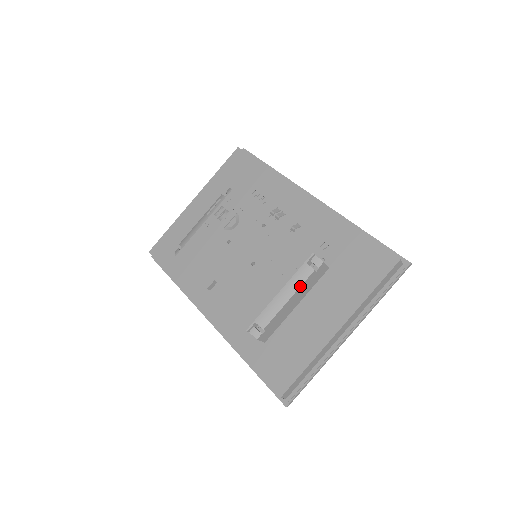
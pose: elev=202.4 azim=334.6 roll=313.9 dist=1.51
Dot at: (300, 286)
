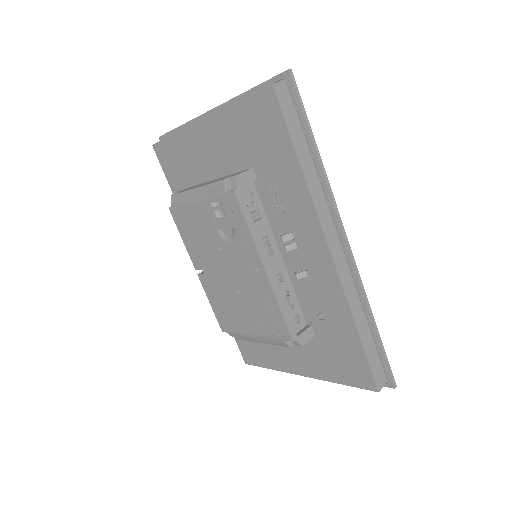
Dot at: occluded
